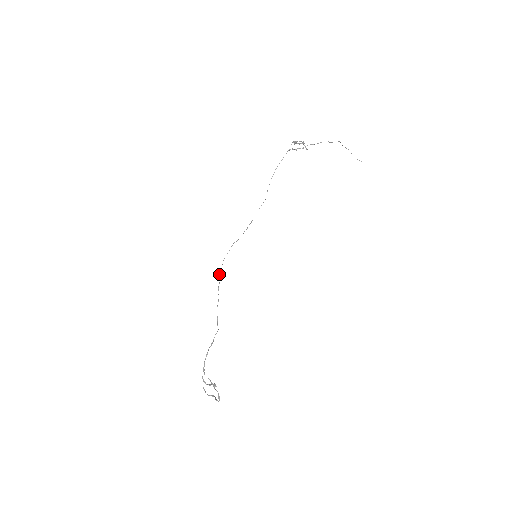
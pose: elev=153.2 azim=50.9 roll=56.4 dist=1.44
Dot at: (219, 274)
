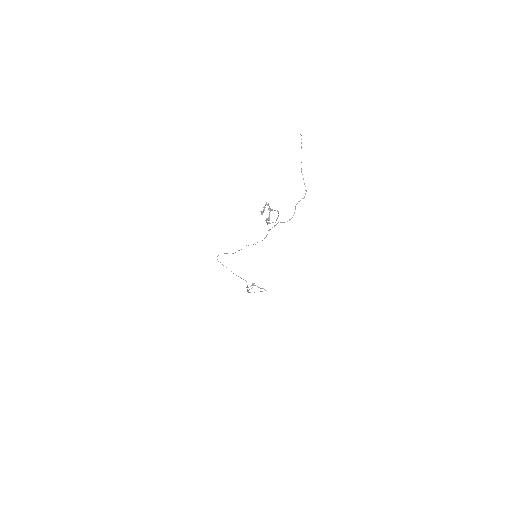
Dot at: occluded
